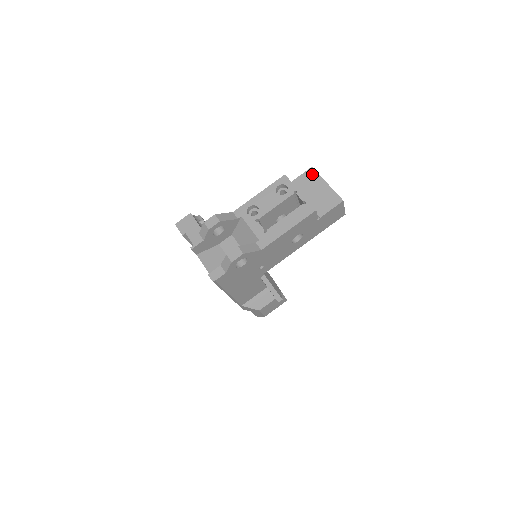
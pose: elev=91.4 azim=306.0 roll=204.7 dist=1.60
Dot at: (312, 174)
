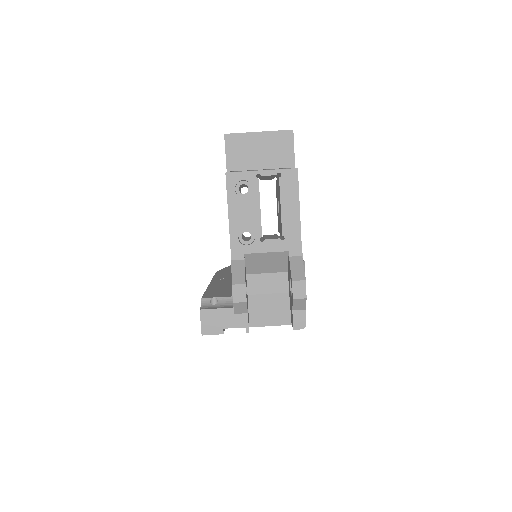
Dot at: (234, 140)
